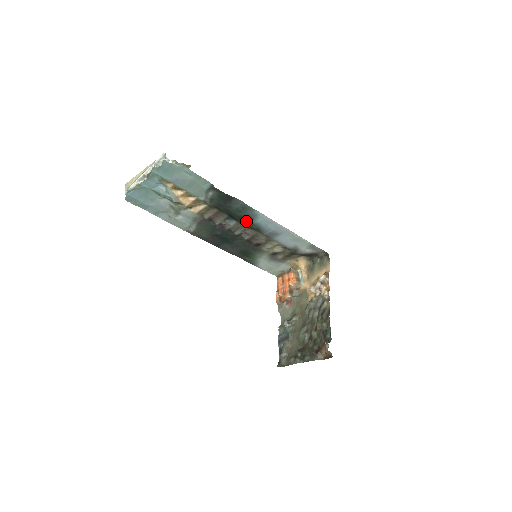
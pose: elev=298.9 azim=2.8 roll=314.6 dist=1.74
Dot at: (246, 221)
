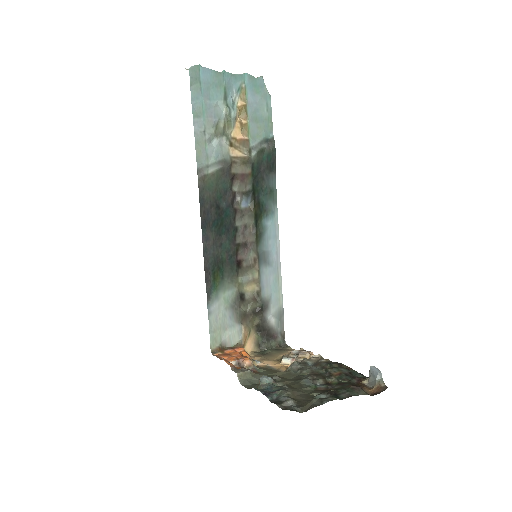
Dot at: (259, 213)
